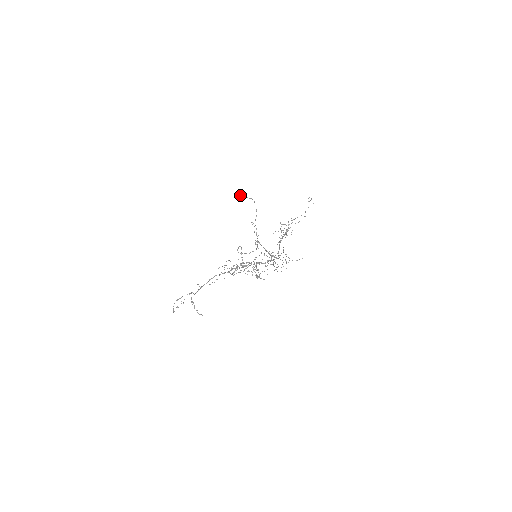
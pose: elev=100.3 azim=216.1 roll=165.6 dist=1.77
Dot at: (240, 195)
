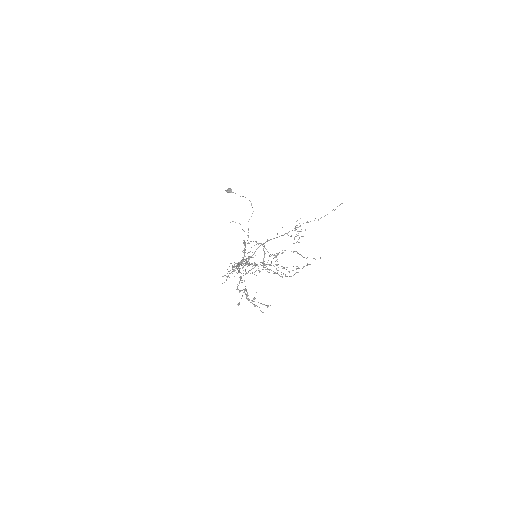
Dot at: (227, 191)
